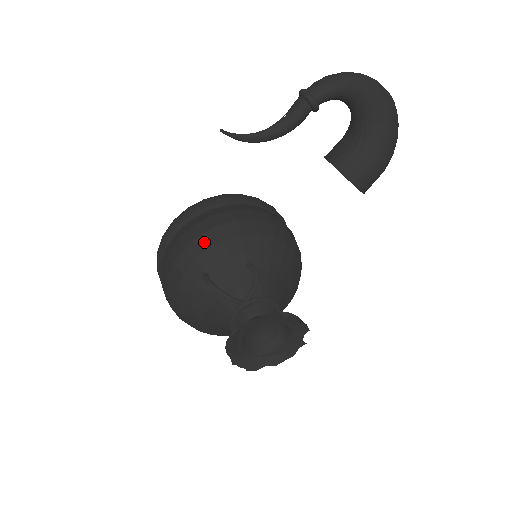
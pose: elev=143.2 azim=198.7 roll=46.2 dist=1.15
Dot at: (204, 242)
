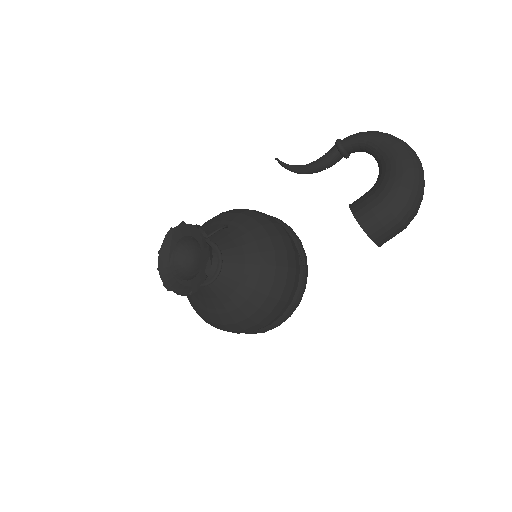
Dot at: occluded
